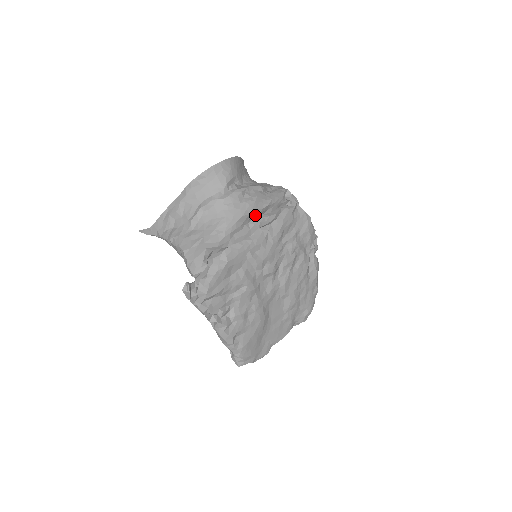
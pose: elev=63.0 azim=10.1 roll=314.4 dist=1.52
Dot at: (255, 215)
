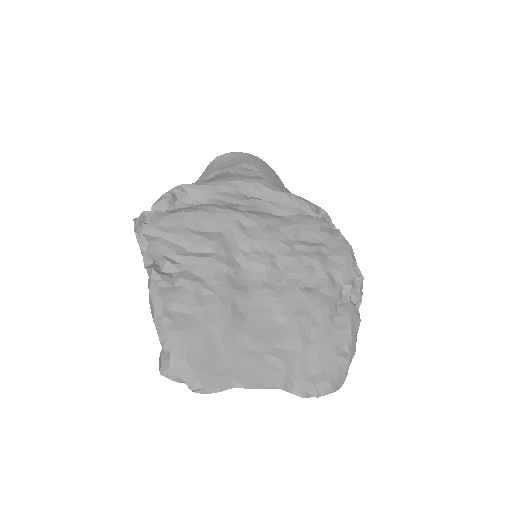
Dot at: (260, 192)
